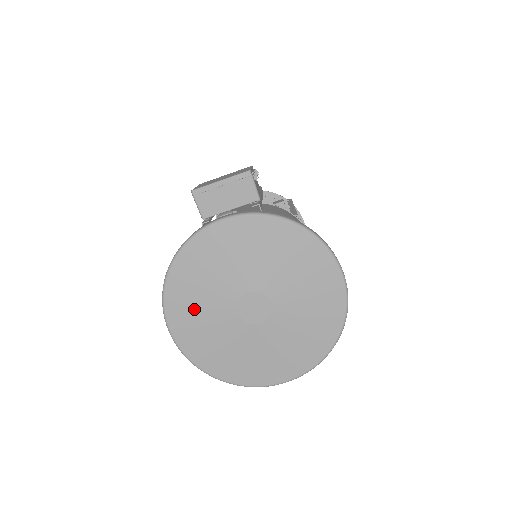
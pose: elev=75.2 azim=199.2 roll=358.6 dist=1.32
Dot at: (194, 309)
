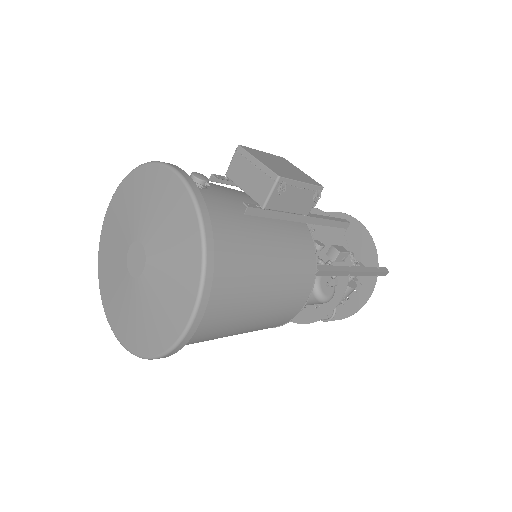
Dot at: (121, 213)
